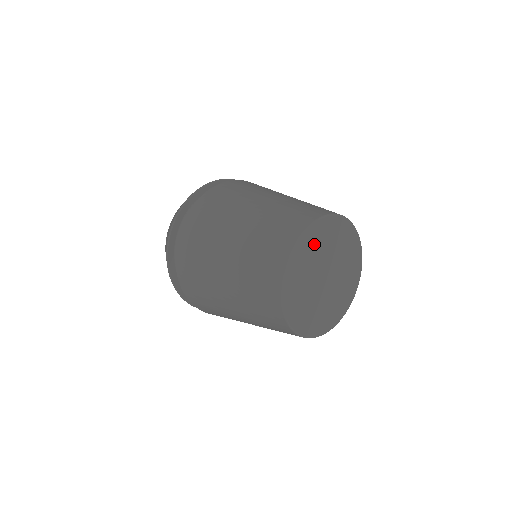
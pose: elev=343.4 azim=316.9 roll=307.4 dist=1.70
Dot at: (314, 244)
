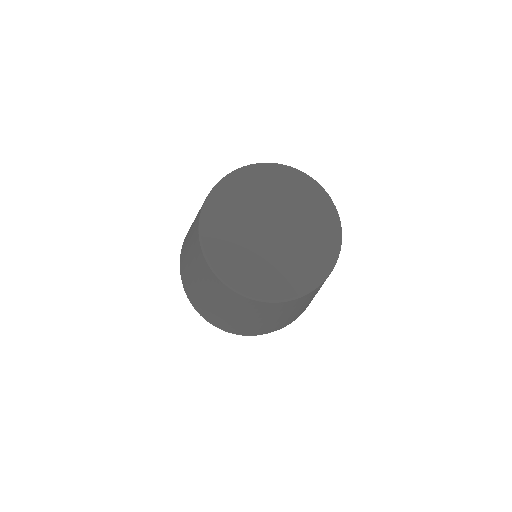
Dot at: (239, 194)
